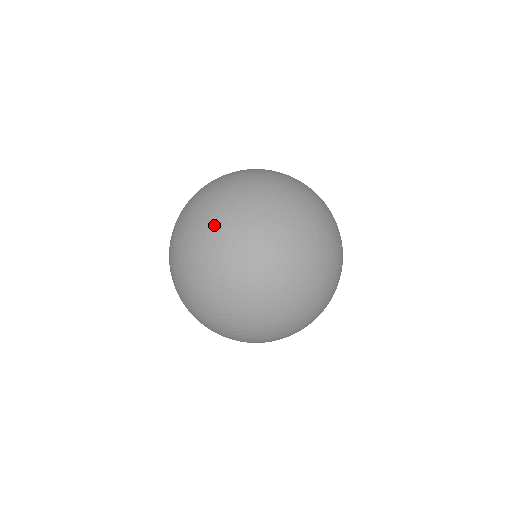
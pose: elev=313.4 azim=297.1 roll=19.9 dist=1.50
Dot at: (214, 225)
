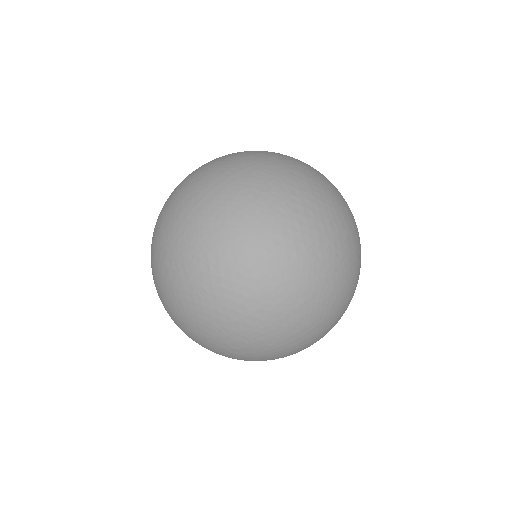
Dot at: occluded
